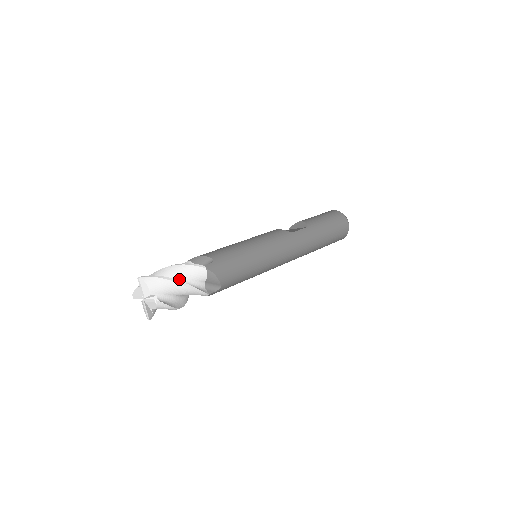
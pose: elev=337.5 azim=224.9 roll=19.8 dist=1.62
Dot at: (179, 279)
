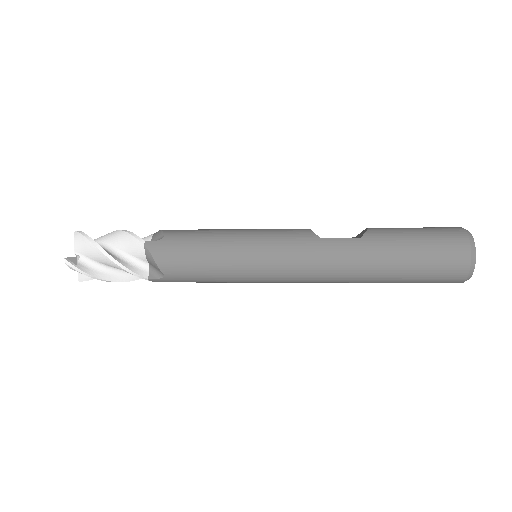
Dot at: (116, 247)
